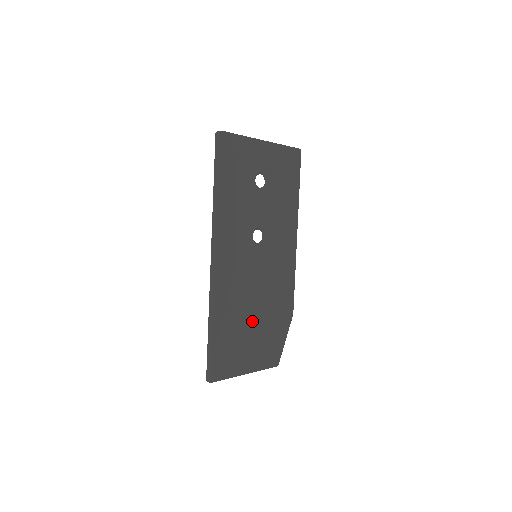
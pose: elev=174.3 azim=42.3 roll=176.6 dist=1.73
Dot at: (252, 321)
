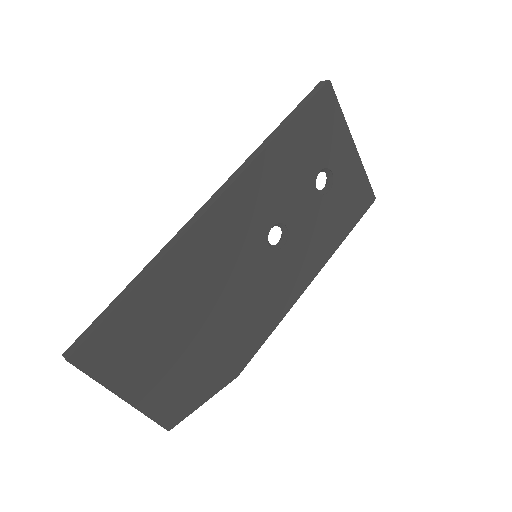
Dot at: (190, 331)
